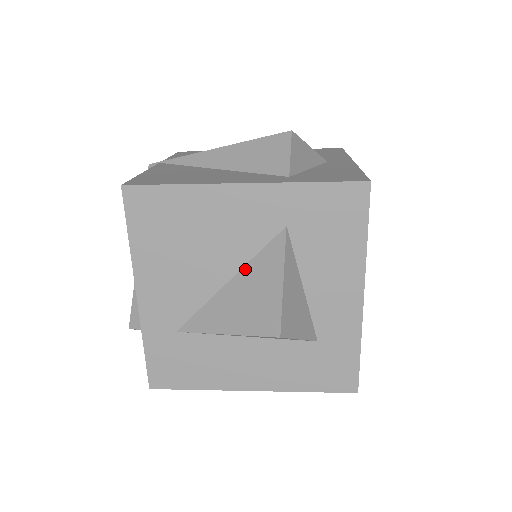
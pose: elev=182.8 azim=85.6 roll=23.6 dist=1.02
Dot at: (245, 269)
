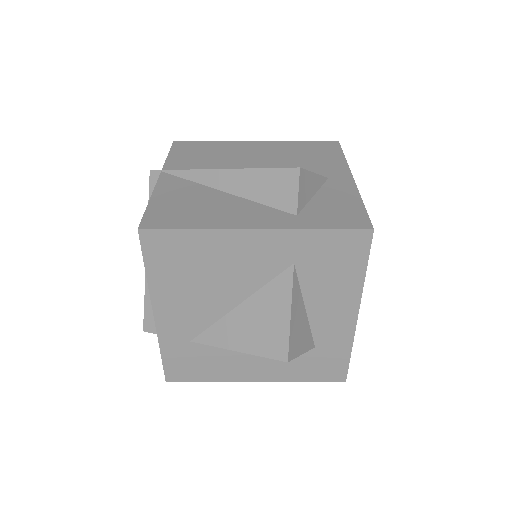
Dot at: (254, 296)
